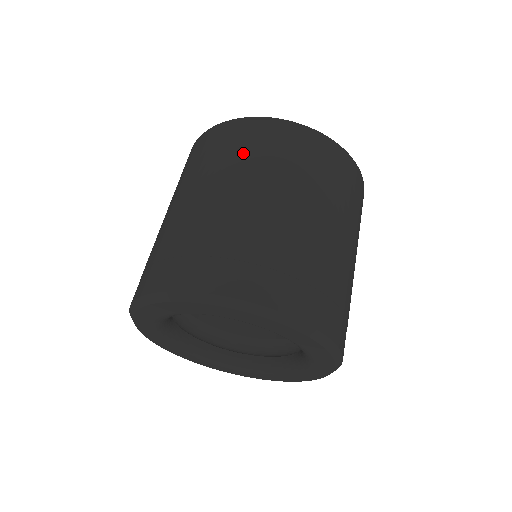
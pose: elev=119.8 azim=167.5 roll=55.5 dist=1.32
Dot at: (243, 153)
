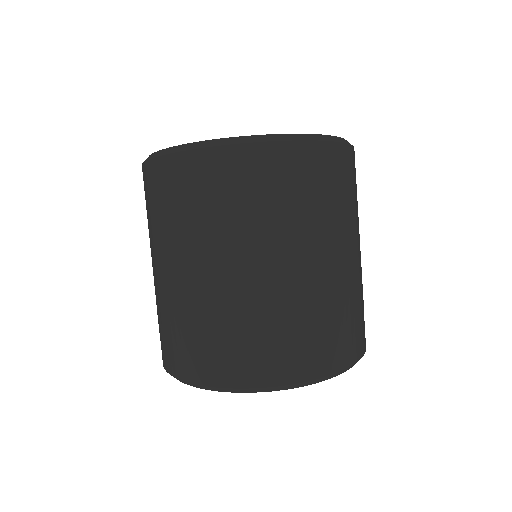
Dot at: (286, 204)
